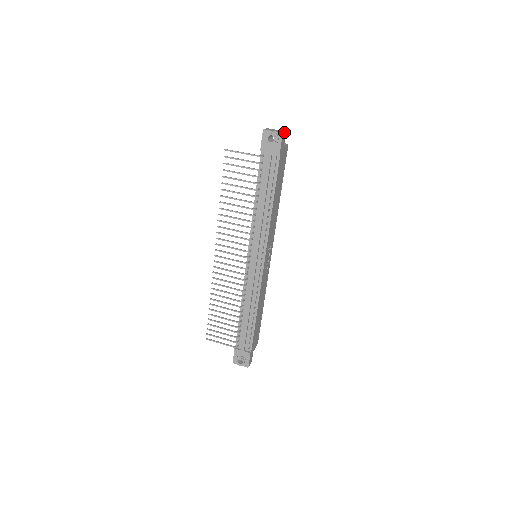
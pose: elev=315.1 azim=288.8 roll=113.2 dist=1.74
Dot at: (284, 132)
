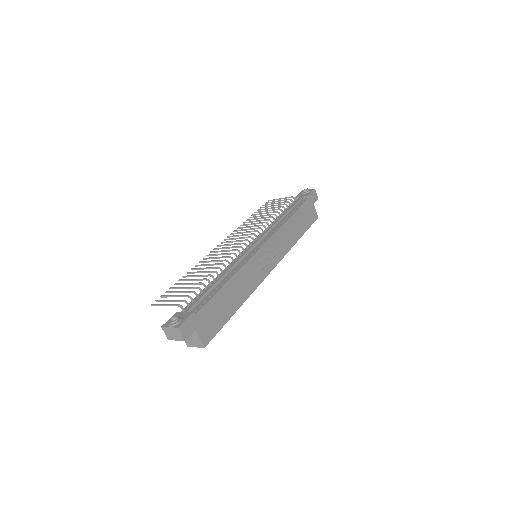
Dot at: (316, 194)
